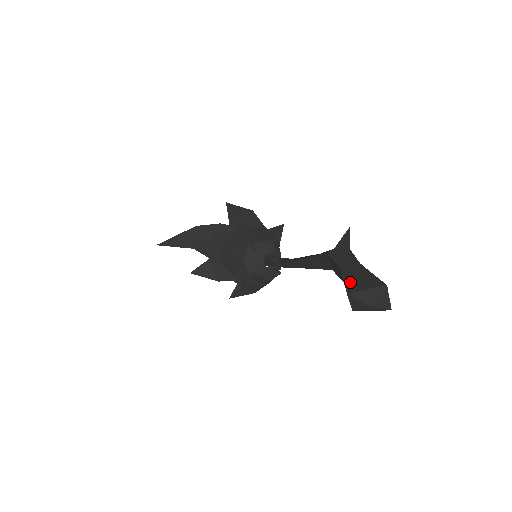
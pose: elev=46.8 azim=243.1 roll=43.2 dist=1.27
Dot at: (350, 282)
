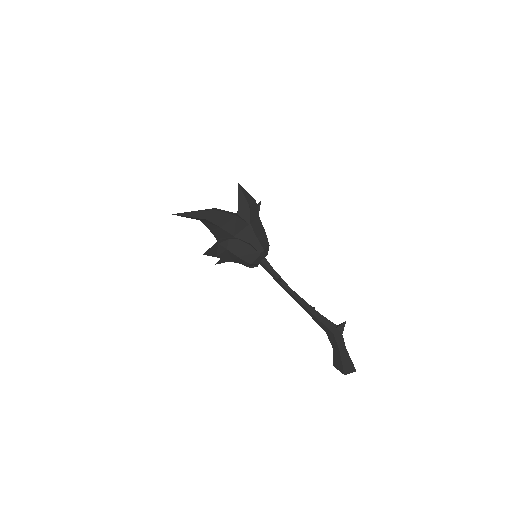
Dot at: (345, 365)
